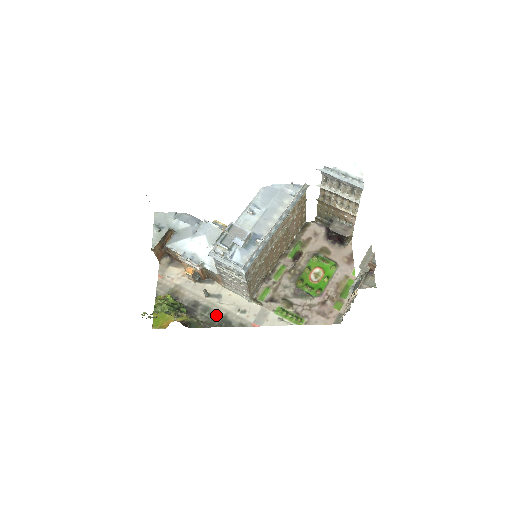
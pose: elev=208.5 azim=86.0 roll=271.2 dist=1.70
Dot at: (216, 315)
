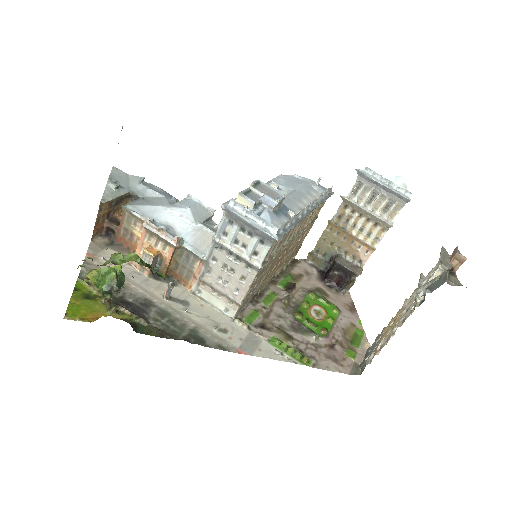
Dot at: (180, 325)
